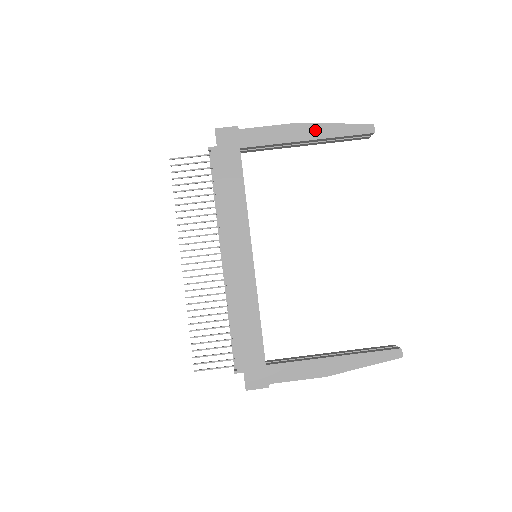
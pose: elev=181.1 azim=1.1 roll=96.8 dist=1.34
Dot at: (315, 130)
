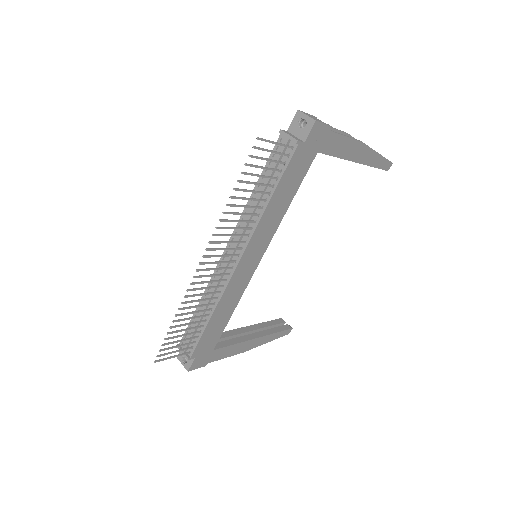
Dot at: (367, 155)
